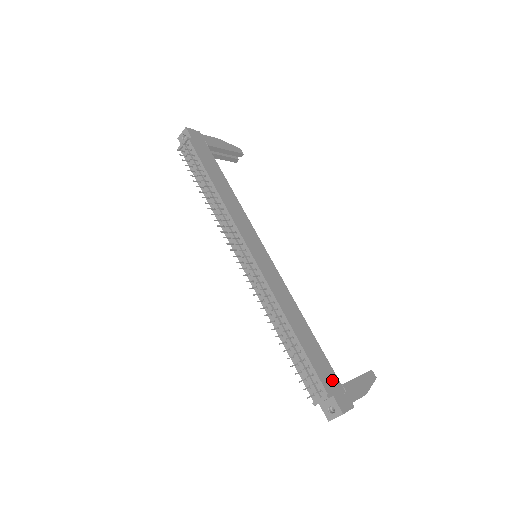
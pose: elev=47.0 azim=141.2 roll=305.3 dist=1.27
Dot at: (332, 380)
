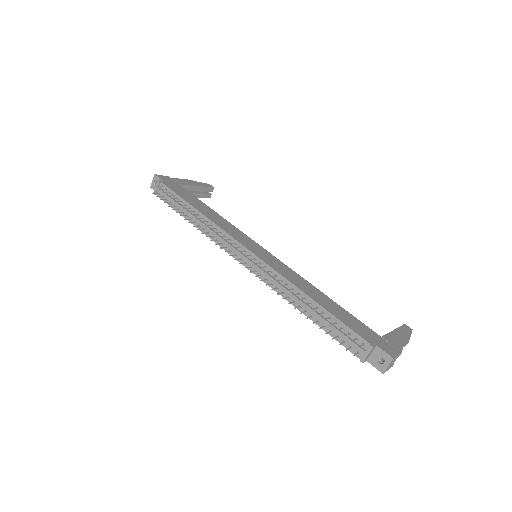
Dot at: (370, 334)
